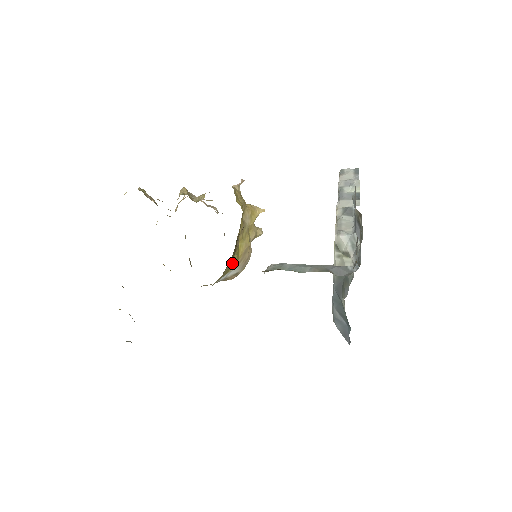
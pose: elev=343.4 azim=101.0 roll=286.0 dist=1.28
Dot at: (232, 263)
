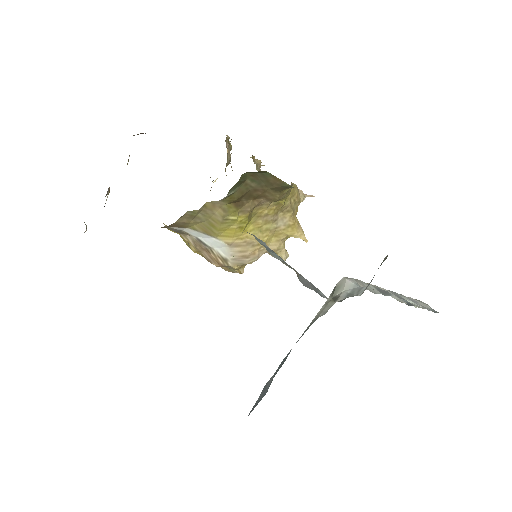
Dot at: (227, 227)
